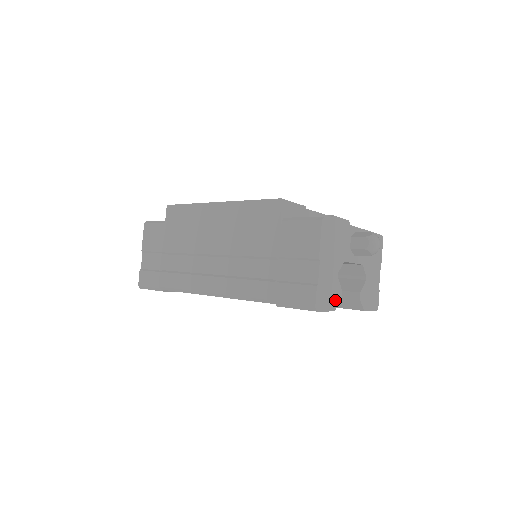
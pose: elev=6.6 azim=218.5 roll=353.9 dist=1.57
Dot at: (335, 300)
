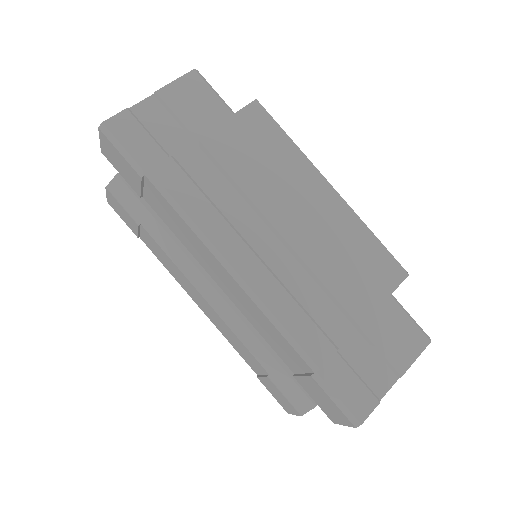
Dot at: occluded
